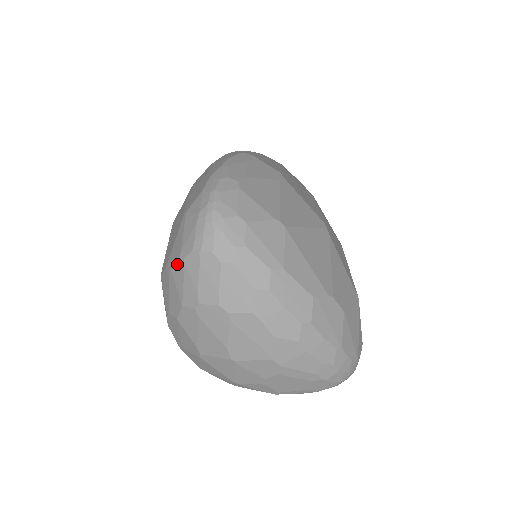
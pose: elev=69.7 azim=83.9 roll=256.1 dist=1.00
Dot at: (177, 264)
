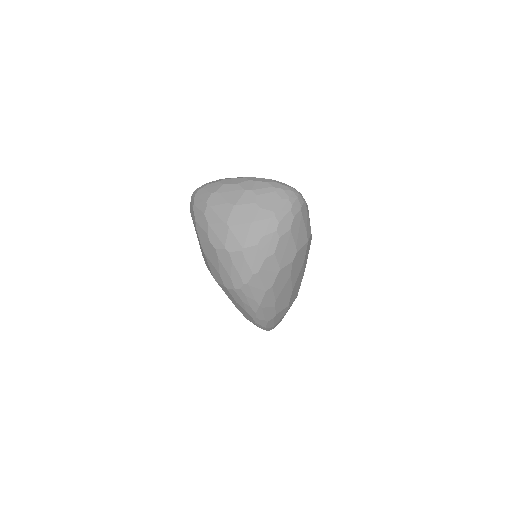
Dot at: (194, 212)
